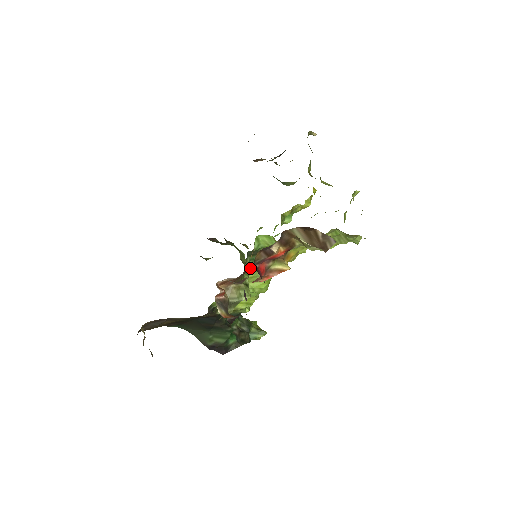
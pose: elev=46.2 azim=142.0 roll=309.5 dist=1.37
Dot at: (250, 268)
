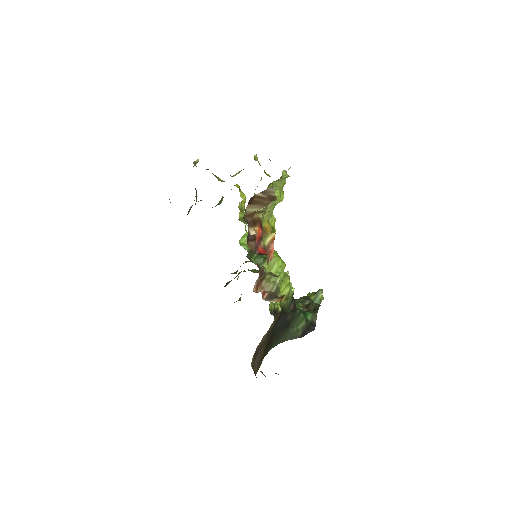
Dot at: (260, 264)
